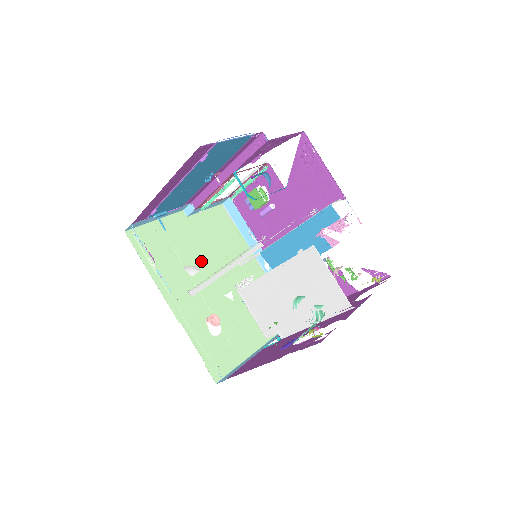
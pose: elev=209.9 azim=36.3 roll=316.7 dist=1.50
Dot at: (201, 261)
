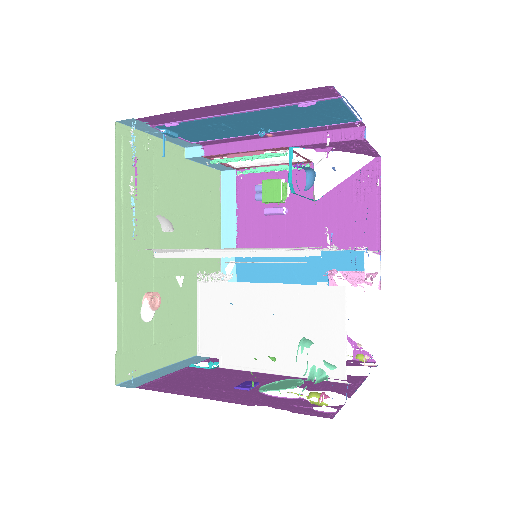
Dot at: (173, 220)
